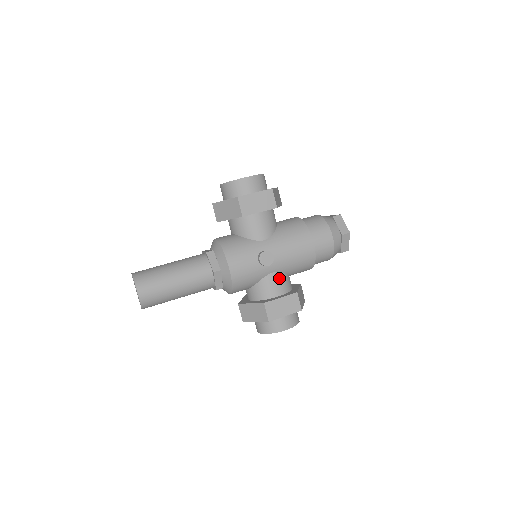
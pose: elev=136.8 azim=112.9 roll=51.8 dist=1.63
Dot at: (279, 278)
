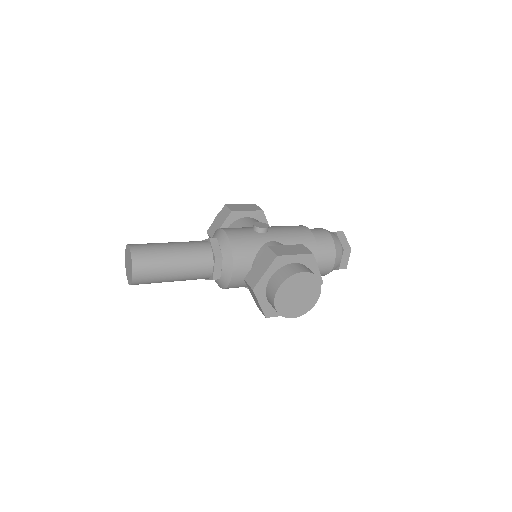
Dot at: occluded
